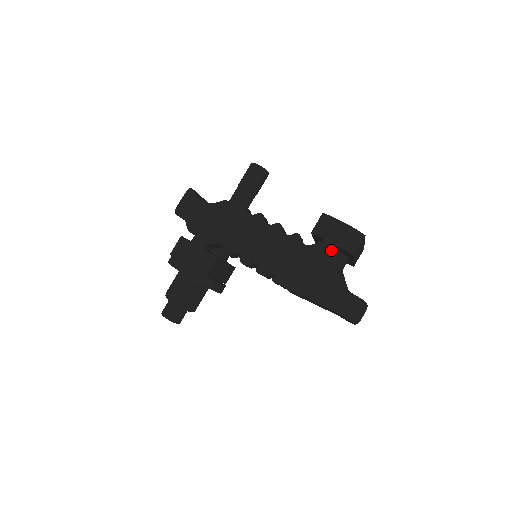
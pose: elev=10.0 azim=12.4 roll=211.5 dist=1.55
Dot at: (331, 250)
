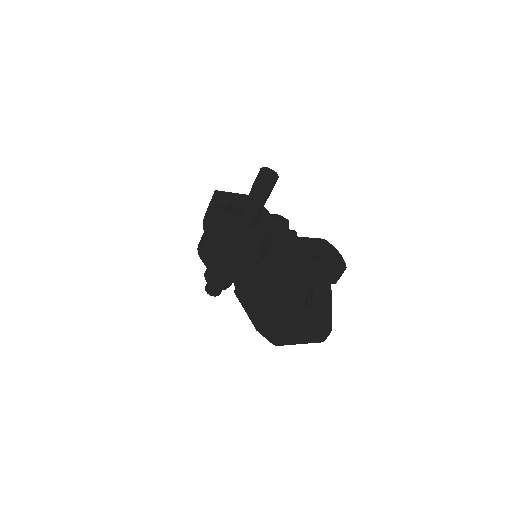
Dot at: (263, 273)
